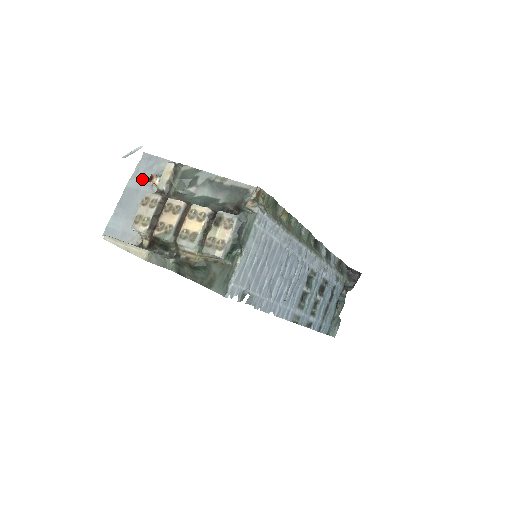
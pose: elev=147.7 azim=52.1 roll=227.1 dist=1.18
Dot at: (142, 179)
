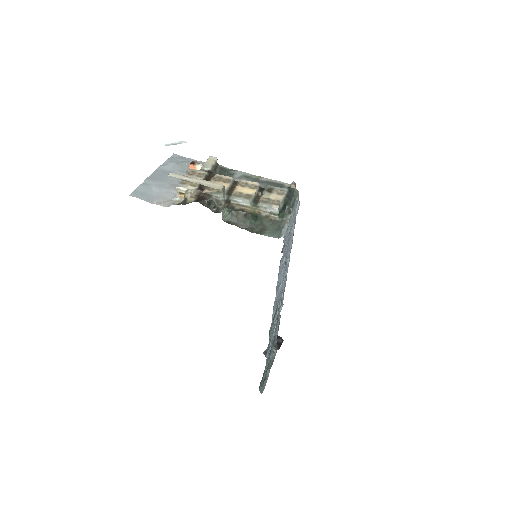
Dot at: (175, 167)
